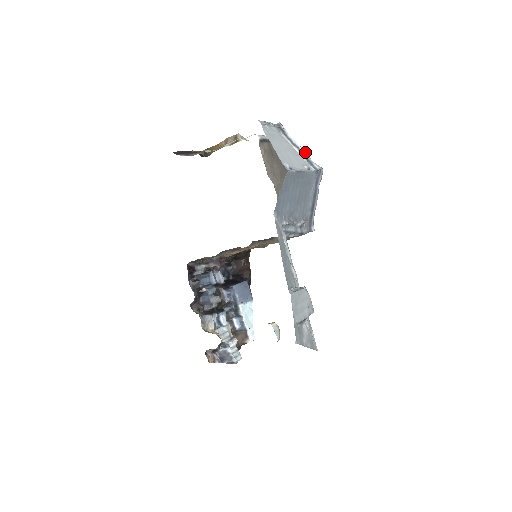
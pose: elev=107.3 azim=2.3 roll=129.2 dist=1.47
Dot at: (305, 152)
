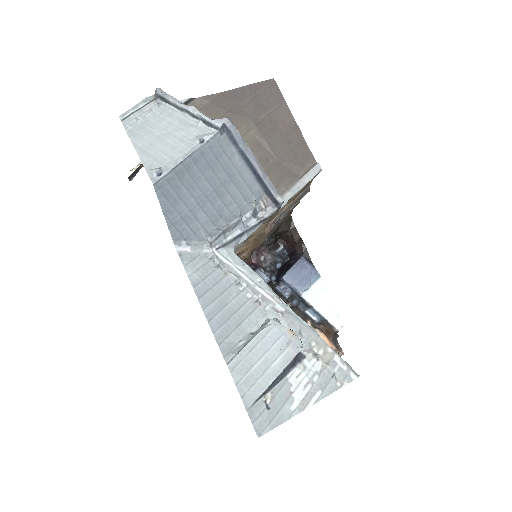
Dot at: (196, 112)
